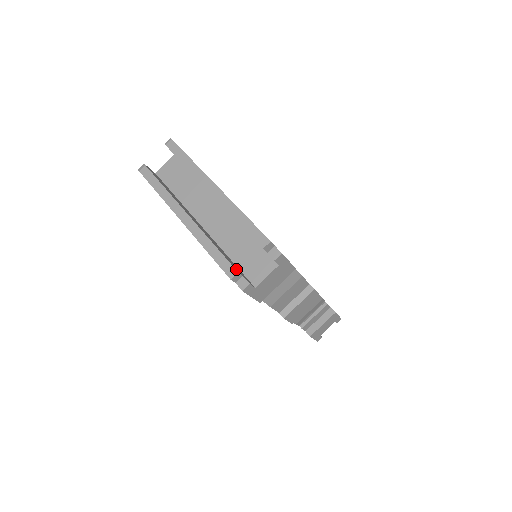
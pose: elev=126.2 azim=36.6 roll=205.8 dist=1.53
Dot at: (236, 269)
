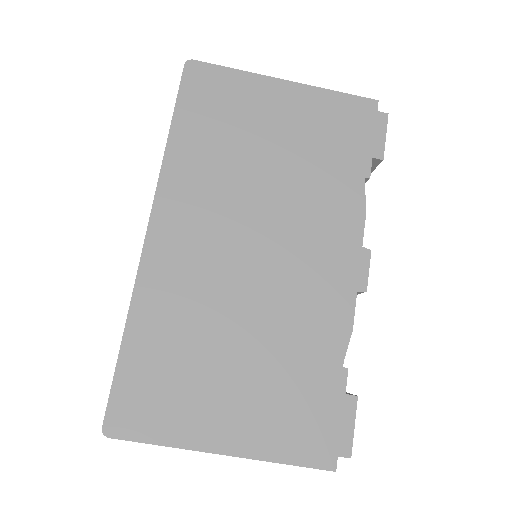
Dot at: occluded
